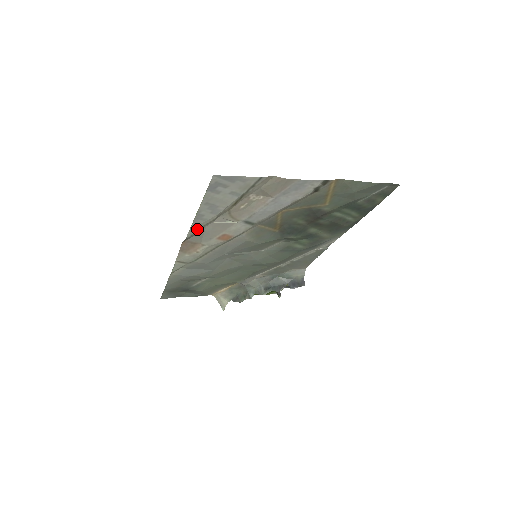
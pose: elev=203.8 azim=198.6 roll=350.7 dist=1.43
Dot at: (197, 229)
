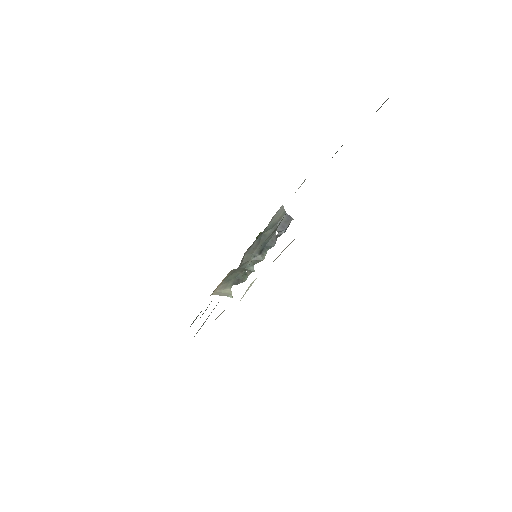
Dot at: occluded
